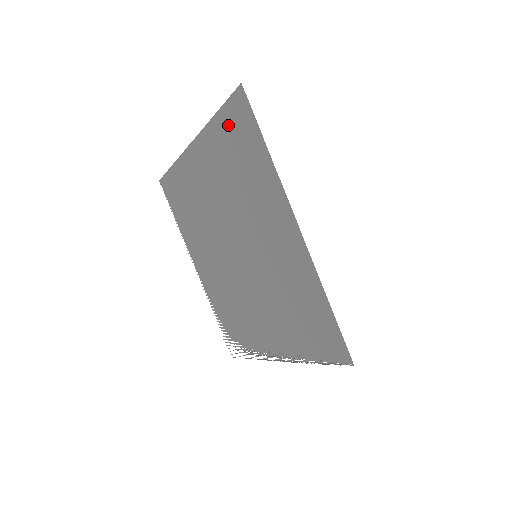
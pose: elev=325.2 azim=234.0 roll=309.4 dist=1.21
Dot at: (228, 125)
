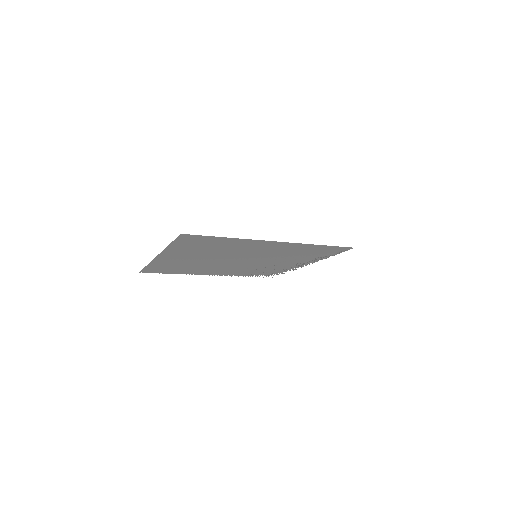
Dot at: (186, 244)
